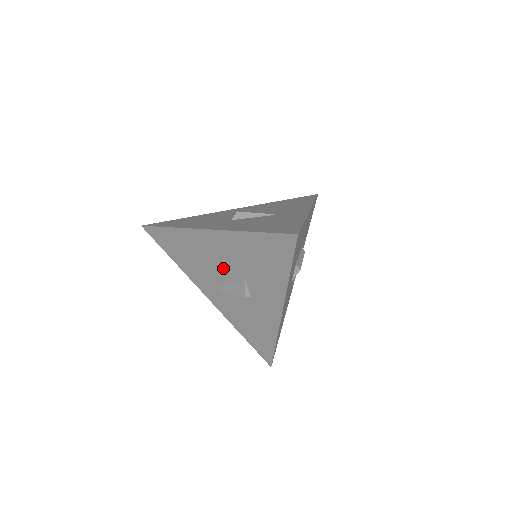
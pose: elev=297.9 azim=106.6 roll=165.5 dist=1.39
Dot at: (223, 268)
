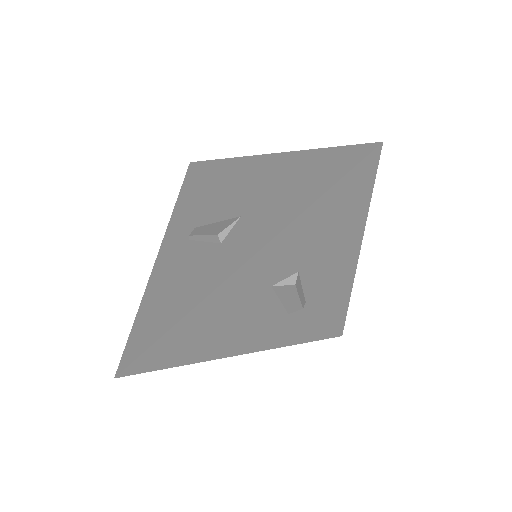
Dot at: (229, 202)
